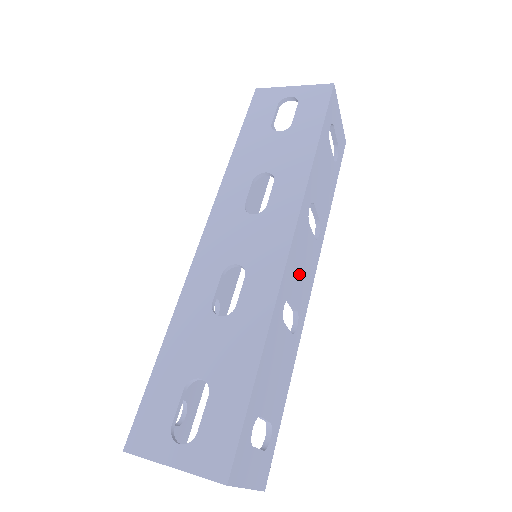
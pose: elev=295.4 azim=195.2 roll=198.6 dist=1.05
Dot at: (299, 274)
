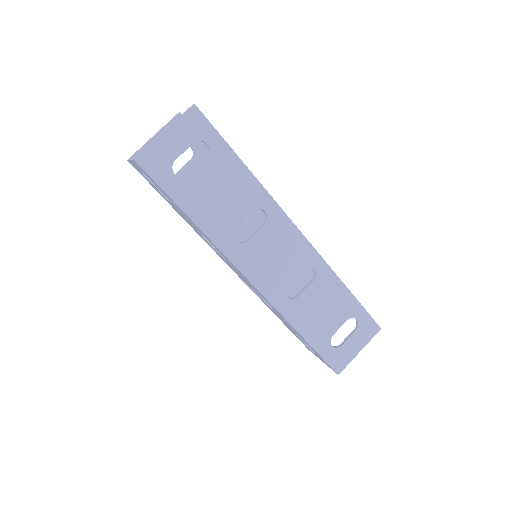
Dot at: (278, 265)
